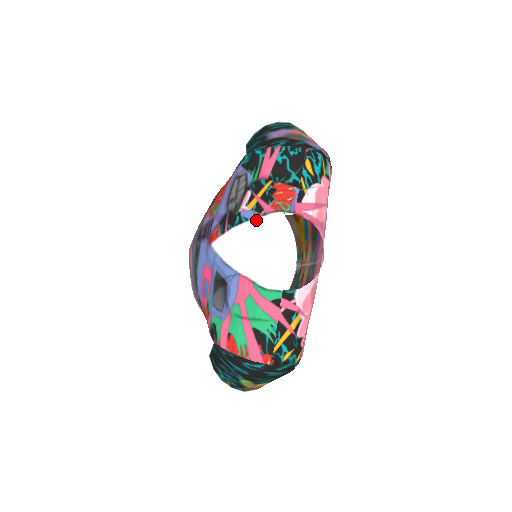
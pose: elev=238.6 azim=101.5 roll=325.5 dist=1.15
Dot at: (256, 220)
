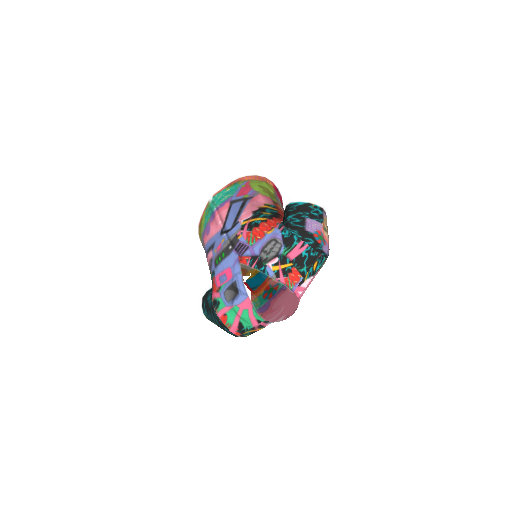
Dot at: (273, 280)
